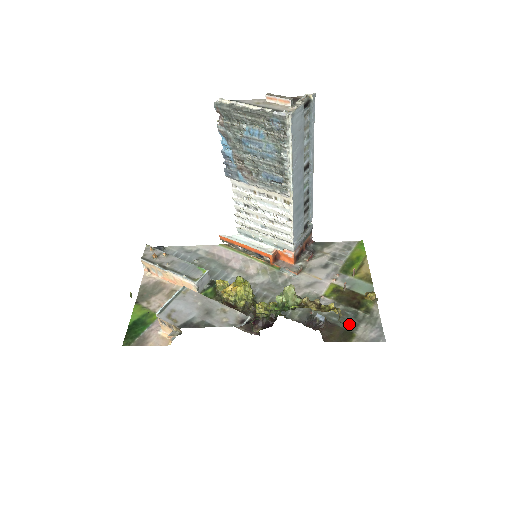
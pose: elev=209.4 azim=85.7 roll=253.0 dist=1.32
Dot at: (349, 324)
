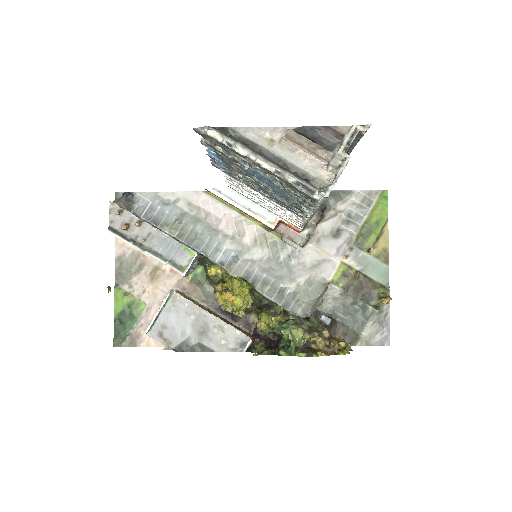
Dot at: (355, 322)
